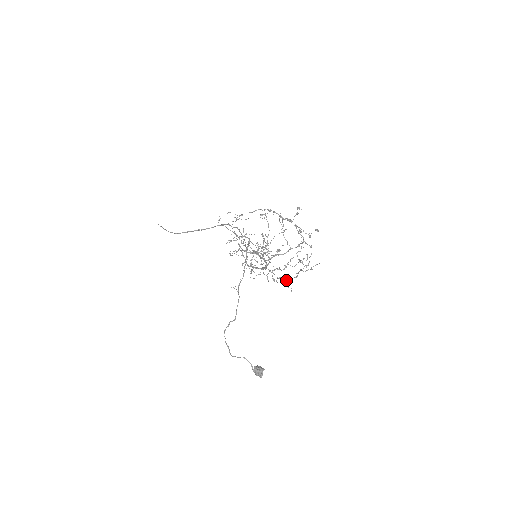
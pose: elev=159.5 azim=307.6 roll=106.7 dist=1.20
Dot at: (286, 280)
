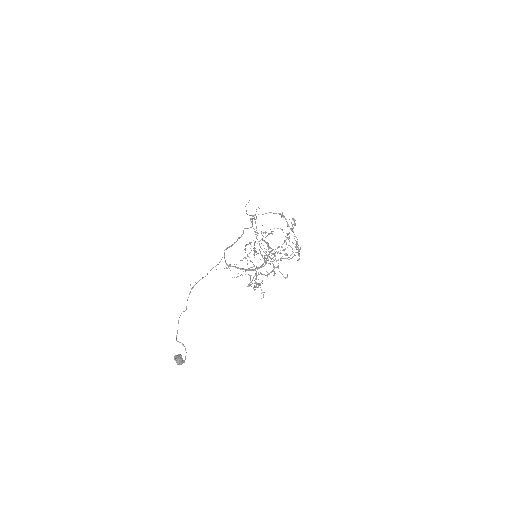
Dot at: (254, 287)
